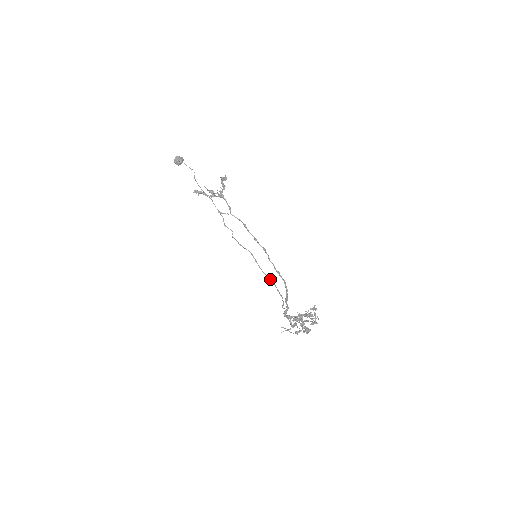
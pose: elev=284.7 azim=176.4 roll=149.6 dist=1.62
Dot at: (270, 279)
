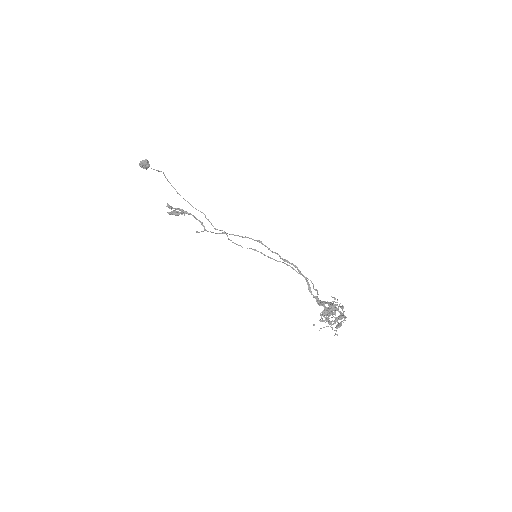
Dot at: occluded
